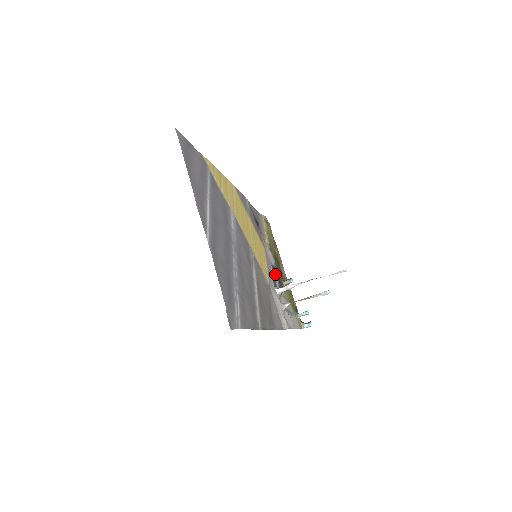
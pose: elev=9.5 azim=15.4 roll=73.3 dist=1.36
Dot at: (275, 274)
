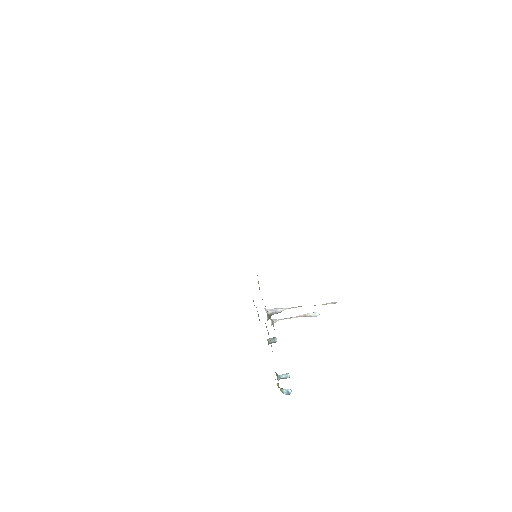
Dot at: occluded
